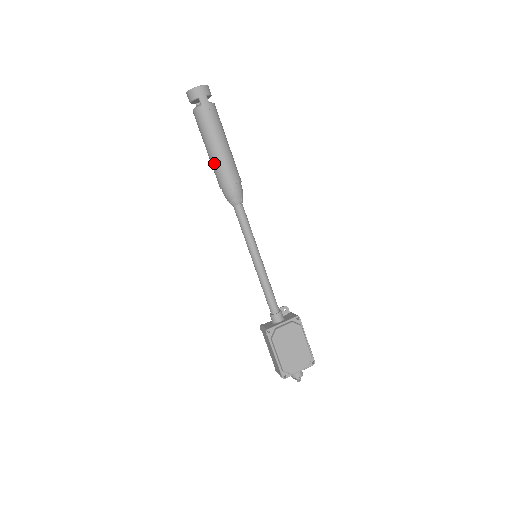
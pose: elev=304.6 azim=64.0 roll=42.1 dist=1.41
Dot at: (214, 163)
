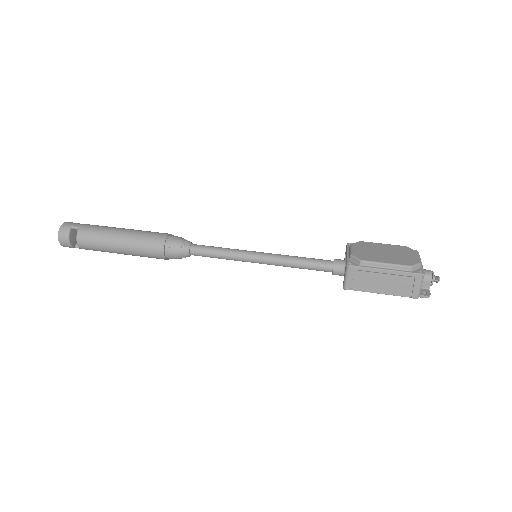
Dot at: (135, 243)
